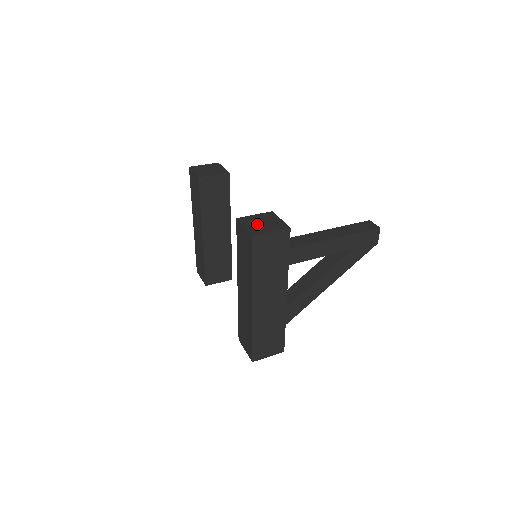
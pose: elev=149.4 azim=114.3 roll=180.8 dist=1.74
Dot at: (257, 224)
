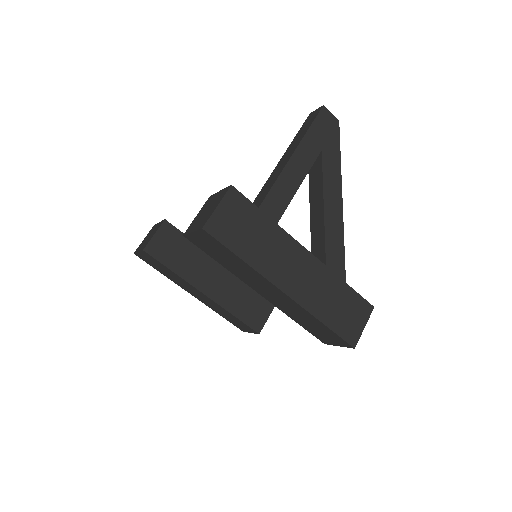
Dot at: (202, 217)
